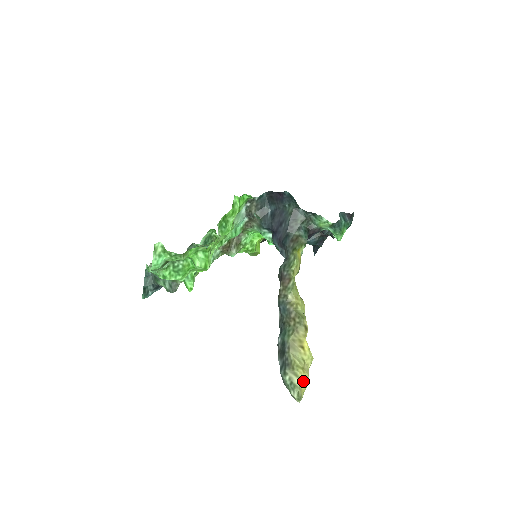
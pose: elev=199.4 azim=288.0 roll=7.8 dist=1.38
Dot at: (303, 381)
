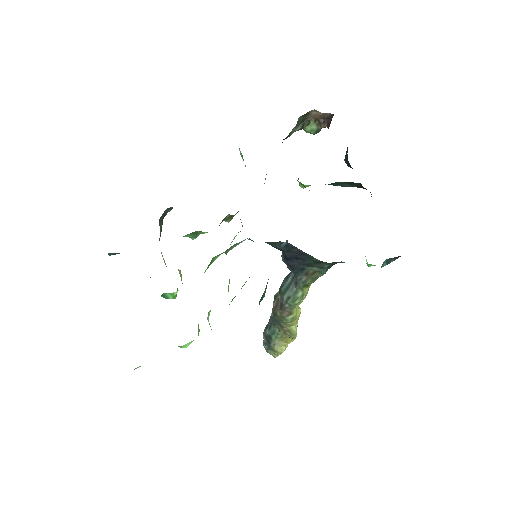
Dot at: occluded
